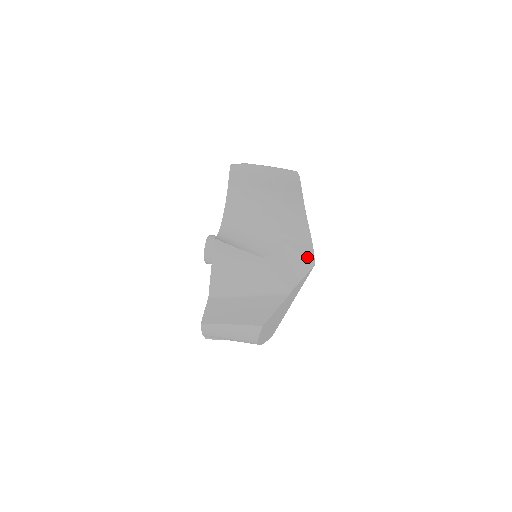
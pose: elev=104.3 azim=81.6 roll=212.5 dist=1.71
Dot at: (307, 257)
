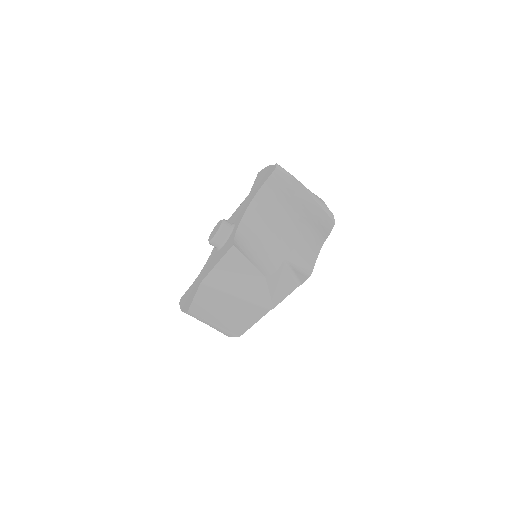
Dot at: (299, 278)
